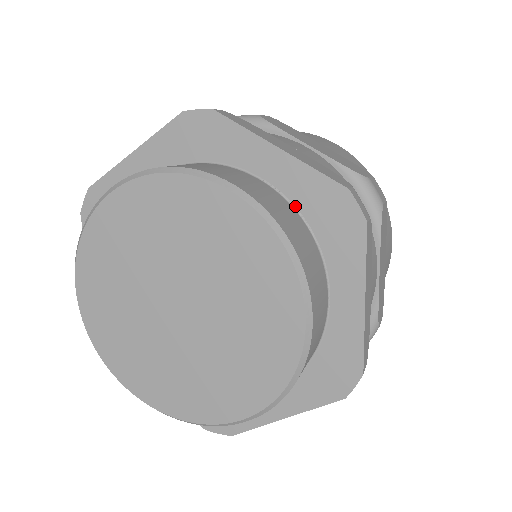
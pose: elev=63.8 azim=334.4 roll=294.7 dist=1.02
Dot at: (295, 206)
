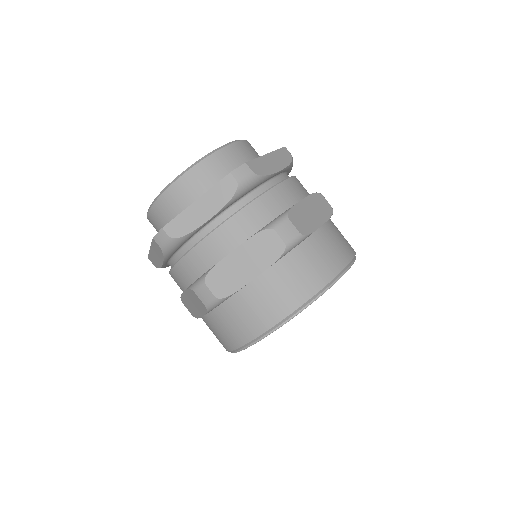
Dot at: occluded
